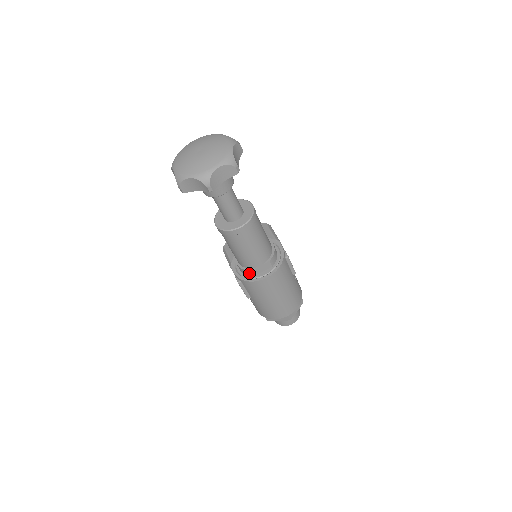
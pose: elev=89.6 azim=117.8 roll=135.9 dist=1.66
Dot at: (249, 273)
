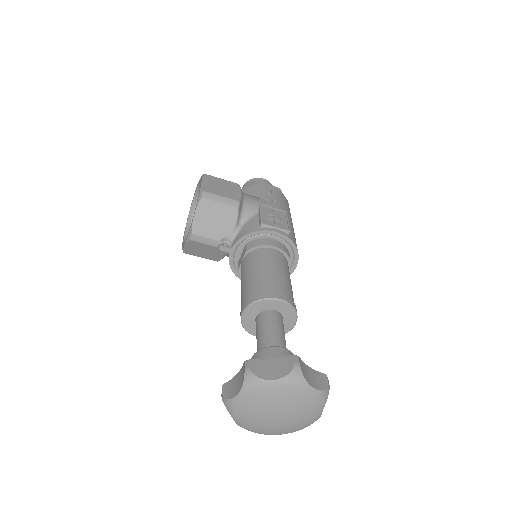
Dot at: occluded
